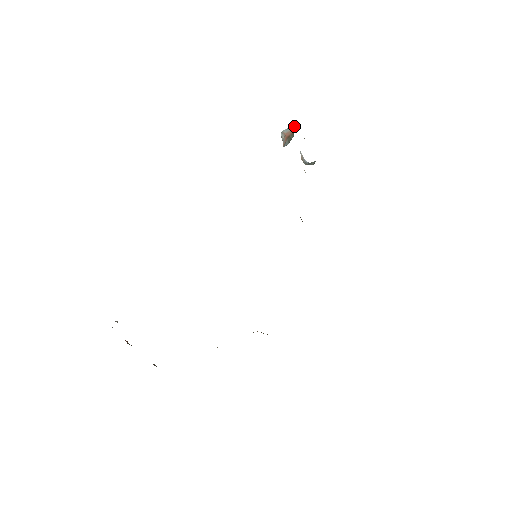
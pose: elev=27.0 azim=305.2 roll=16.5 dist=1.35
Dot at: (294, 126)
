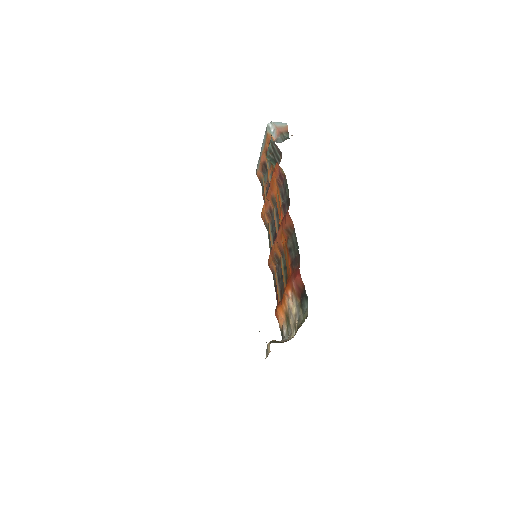
Dot at: occluded
